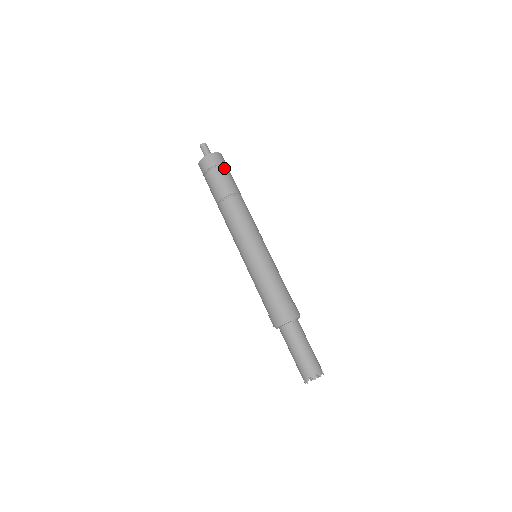
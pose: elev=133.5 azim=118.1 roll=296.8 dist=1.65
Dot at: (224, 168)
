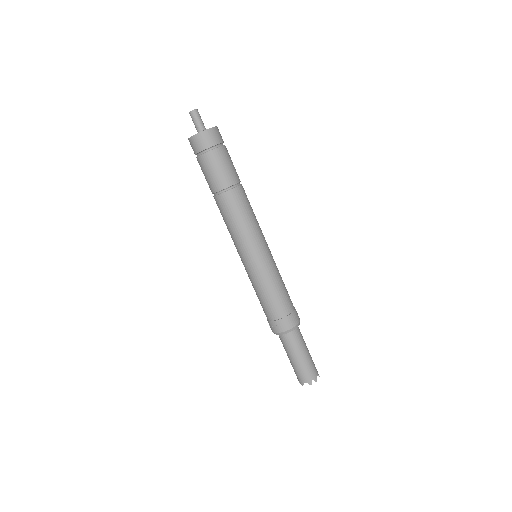
Dot at: (221, 150)
